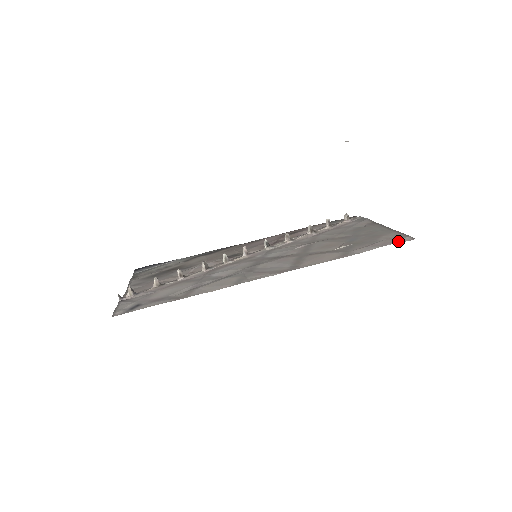
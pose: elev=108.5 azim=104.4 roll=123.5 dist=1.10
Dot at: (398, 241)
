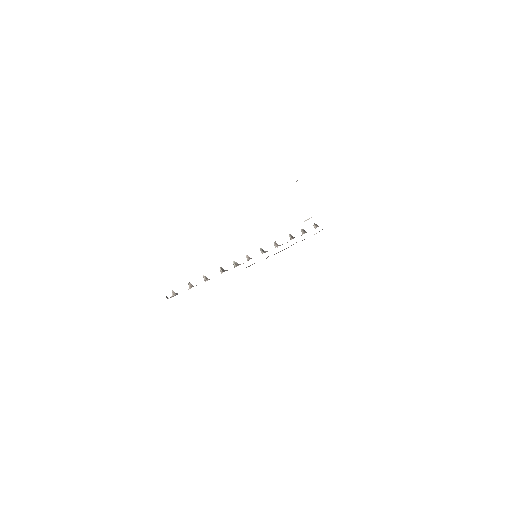
Dot at: occluded
